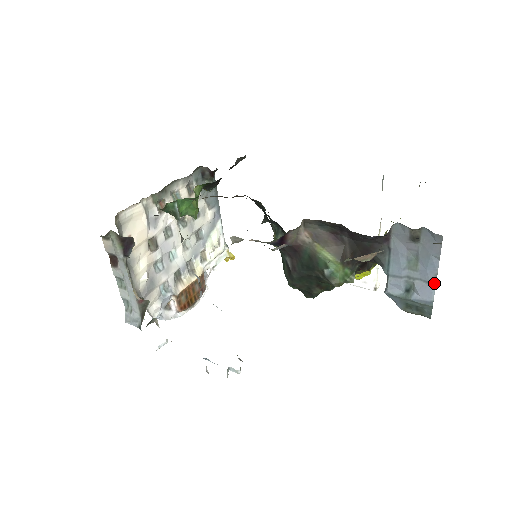
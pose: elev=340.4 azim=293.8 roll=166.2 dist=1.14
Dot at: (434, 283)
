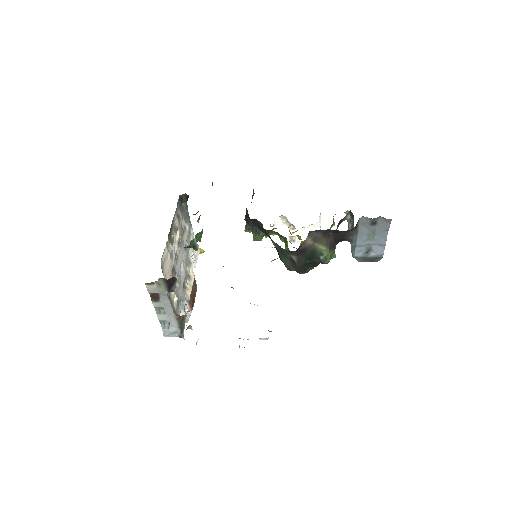
Dot at: (385, 245)
